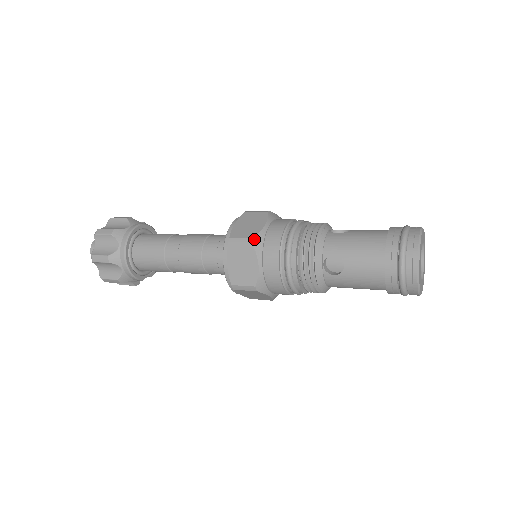
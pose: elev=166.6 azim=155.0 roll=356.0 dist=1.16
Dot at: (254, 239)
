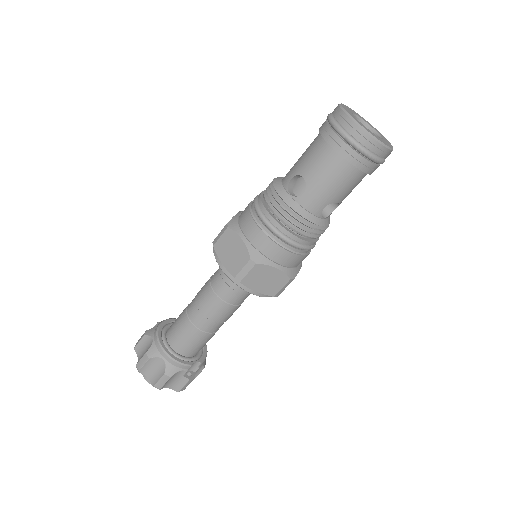
Dot at: (228, 224)
